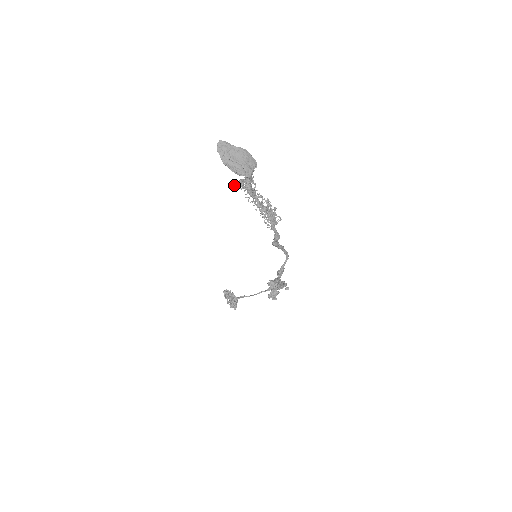
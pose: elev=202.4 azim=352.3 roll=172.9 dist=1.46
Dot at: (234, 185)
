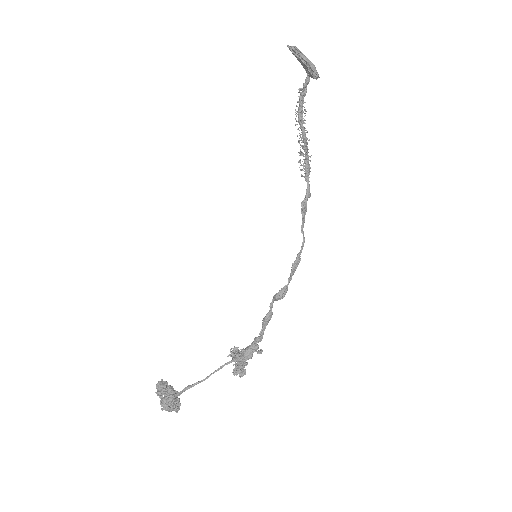
Dot at: (304, 83)
